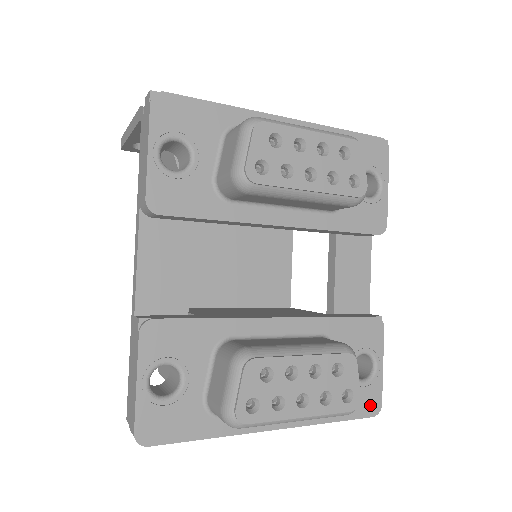
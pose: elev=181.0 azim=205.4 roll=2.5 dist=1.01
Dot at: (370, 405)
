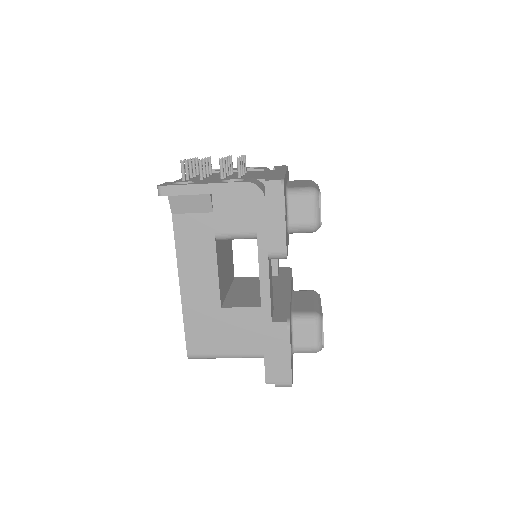
Dot at: occluded
